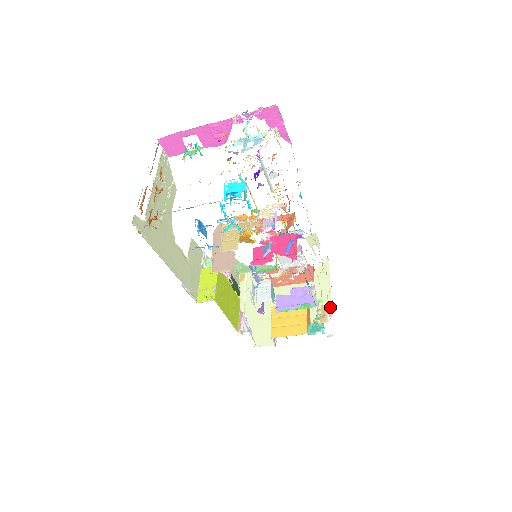
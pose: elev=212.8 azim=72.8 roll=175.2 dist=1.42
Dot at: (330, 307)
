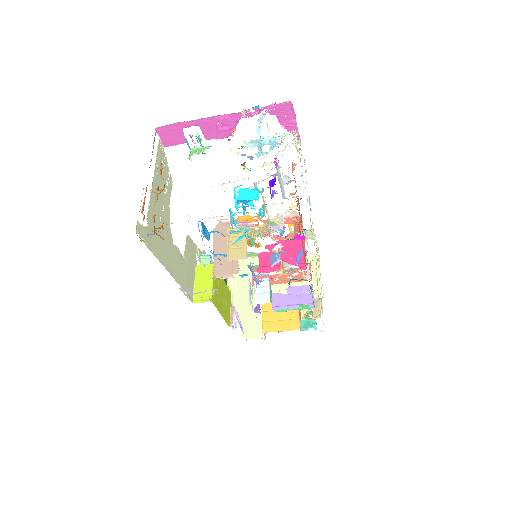
Dot at: occluded
